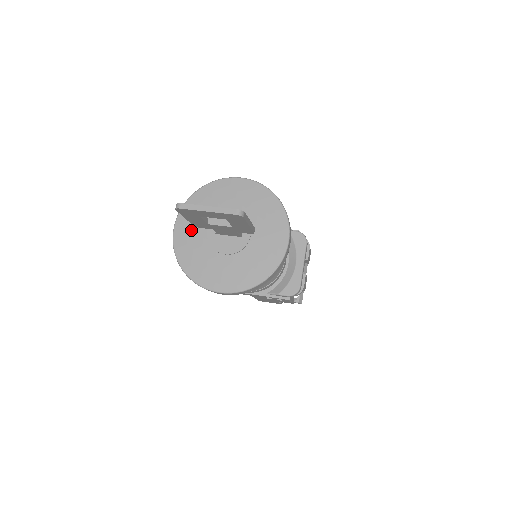
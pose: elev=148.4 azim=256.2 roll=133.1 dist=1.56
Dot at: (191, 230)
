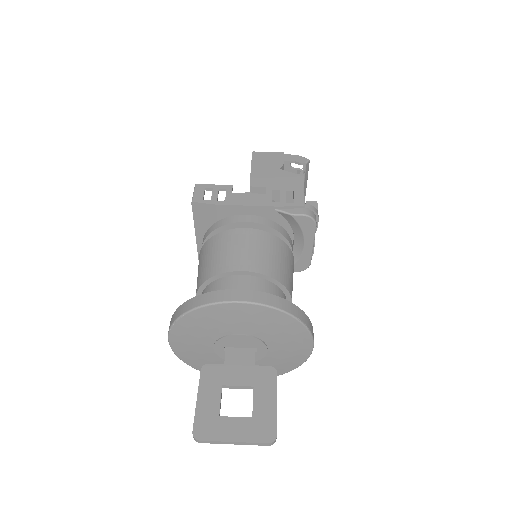
Dot at: (192, 347)
